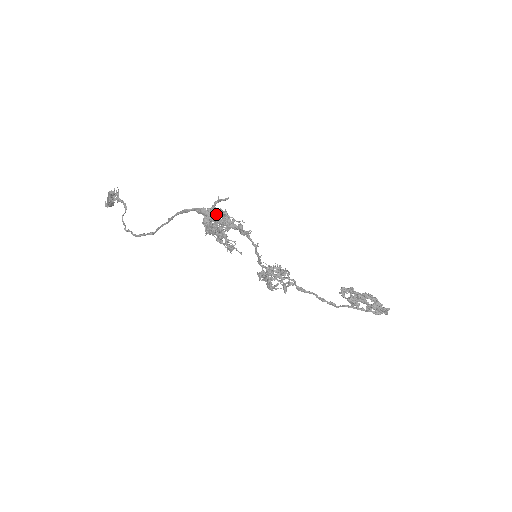
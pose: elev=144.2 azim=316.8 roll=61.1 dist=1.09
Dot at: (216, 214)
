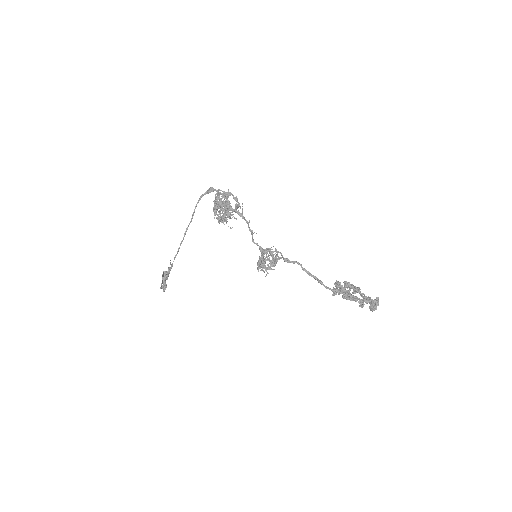
Dot at: occluded
